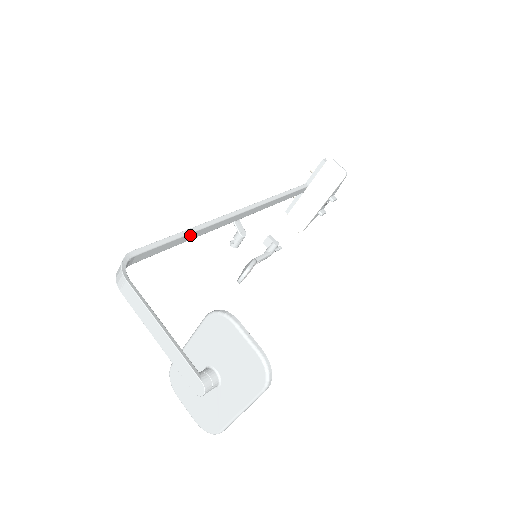
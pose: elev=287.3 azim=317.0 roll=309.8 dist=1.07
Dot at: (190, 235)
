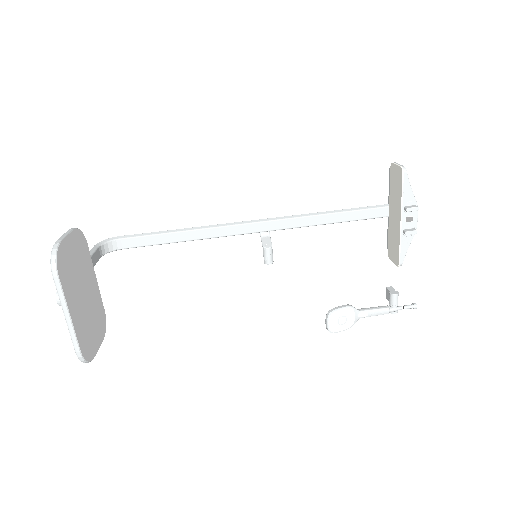
Dot at: (185, 234)
